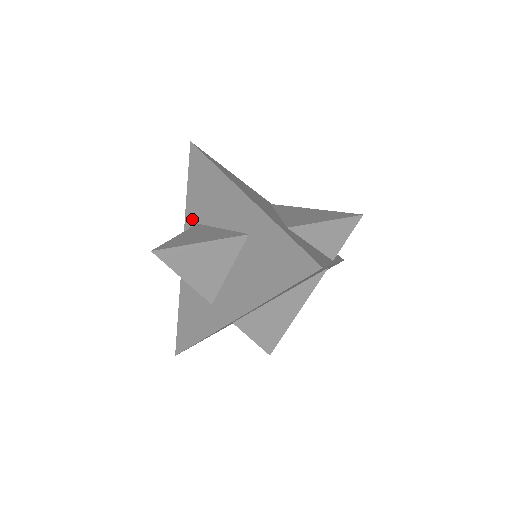
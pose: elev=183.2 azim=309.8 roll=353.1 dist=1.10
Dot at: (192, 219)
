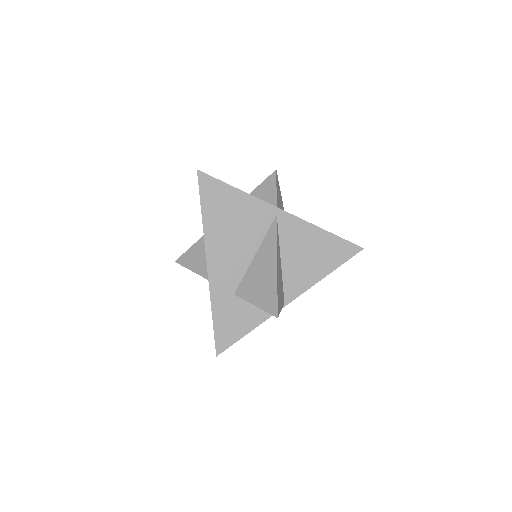
Dot at: occluded
